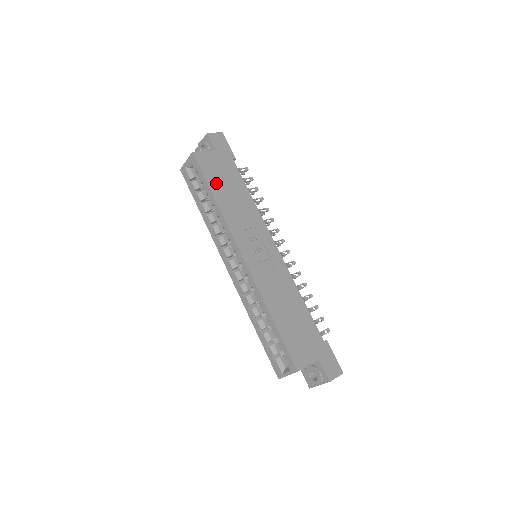
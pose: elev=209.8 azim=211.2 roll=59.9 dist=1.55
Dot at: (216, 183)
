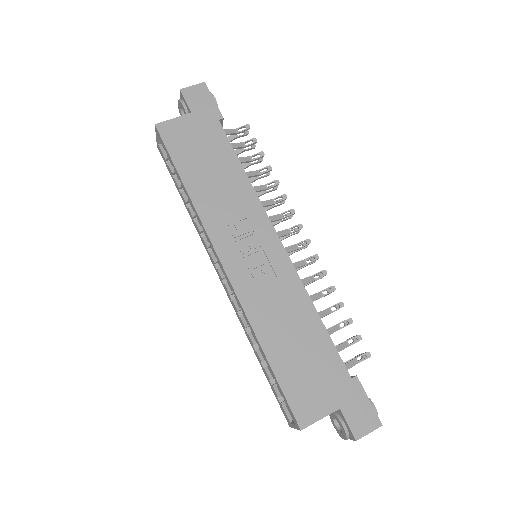
Dot at: (189, 163)
